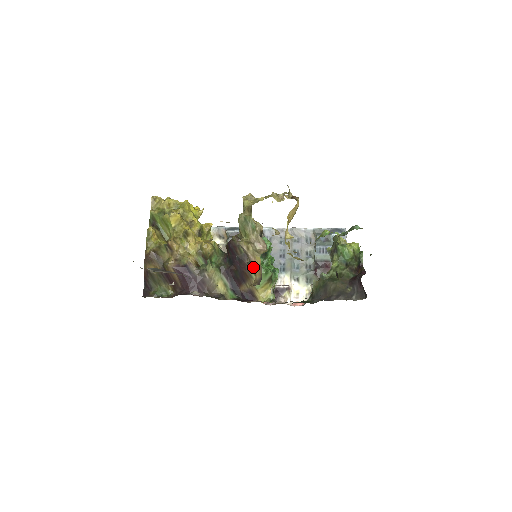
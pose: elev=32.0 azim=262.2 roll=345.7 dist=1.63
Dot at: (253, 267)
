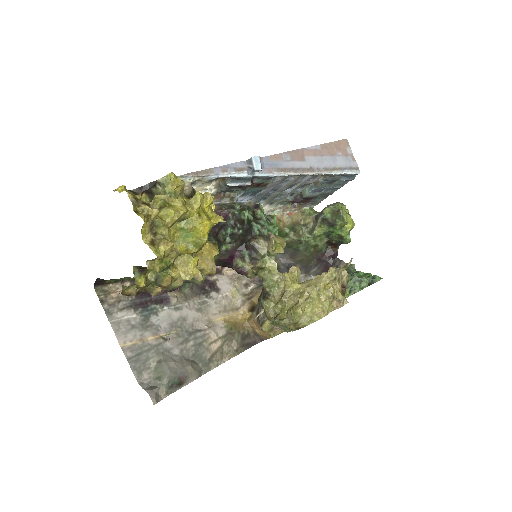
Dot at: (258, 324)
